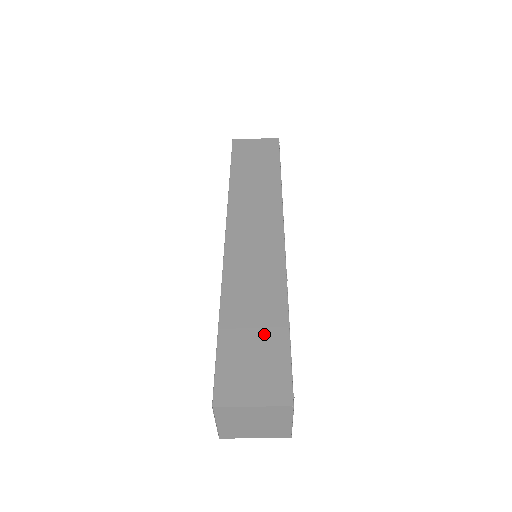
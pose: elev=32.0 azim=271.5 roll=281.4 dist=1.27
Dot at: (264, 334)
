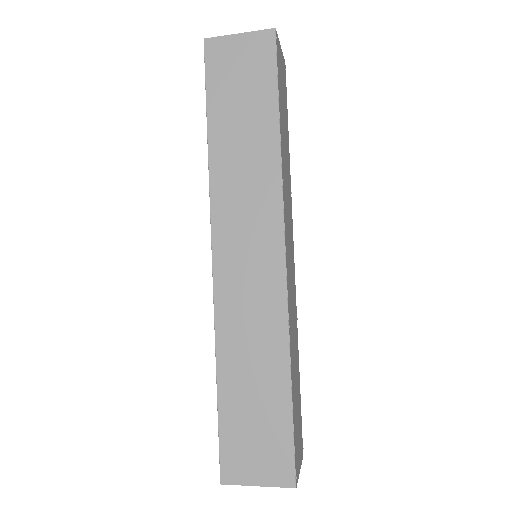
Dot at: (265, 405)
